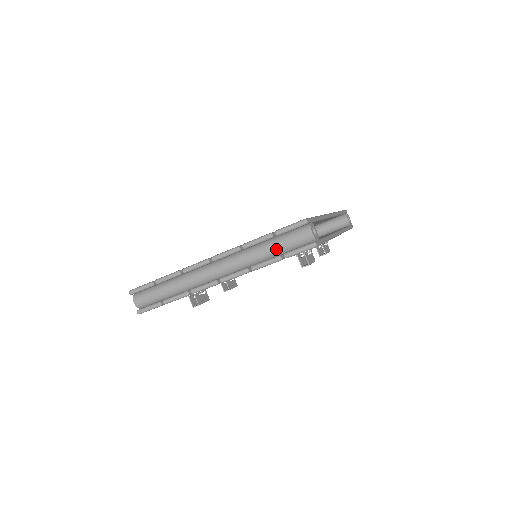
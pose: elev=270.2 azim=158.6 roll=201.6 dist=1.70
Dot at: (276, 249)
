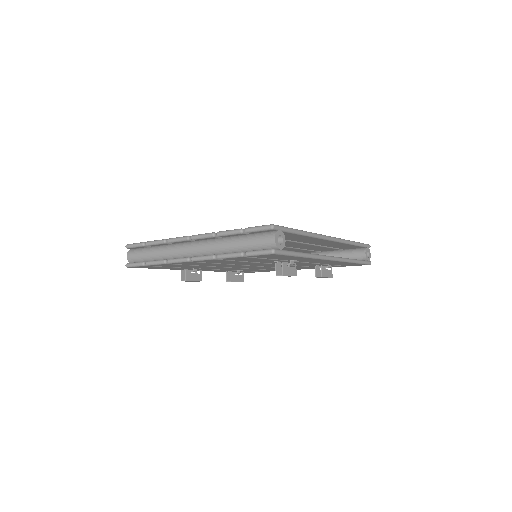
Dot at: (242, 245)
